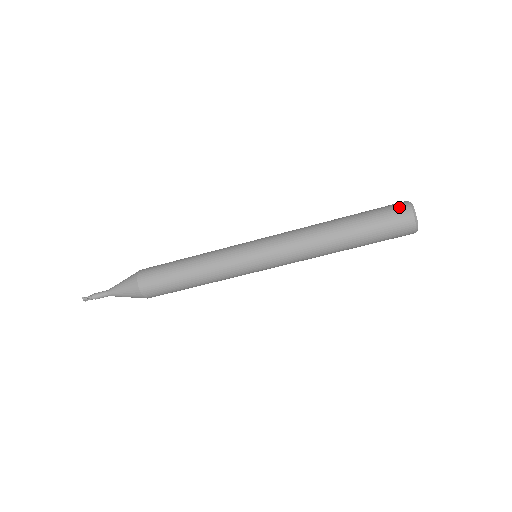
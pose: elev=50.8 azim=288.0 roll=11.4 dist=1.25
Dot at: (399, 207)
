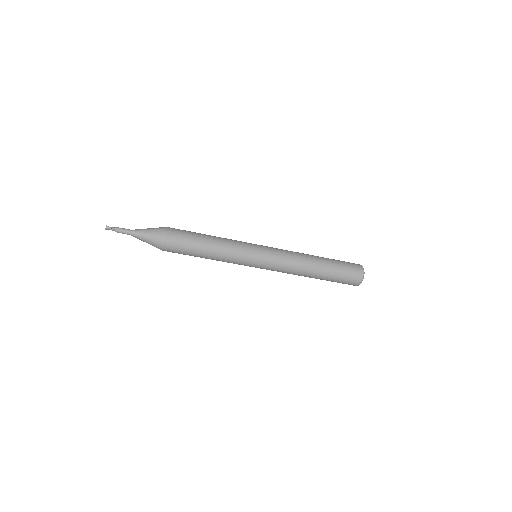
Dot at: (356, 265)
